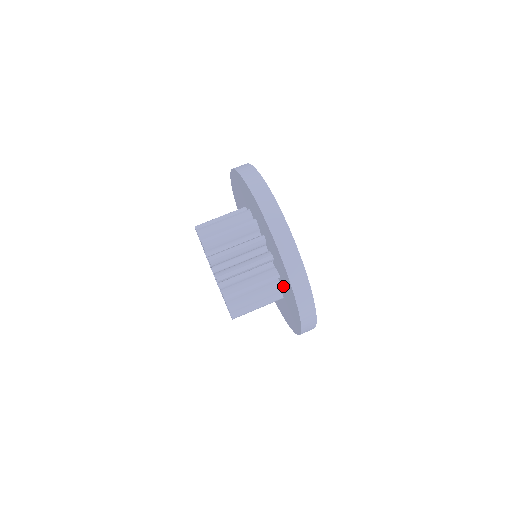
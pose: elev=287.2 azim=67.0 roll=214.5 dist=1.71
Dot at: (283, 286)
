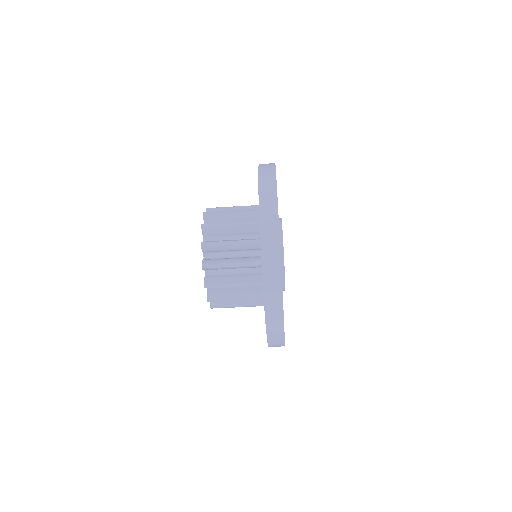
Dot at: occluded
